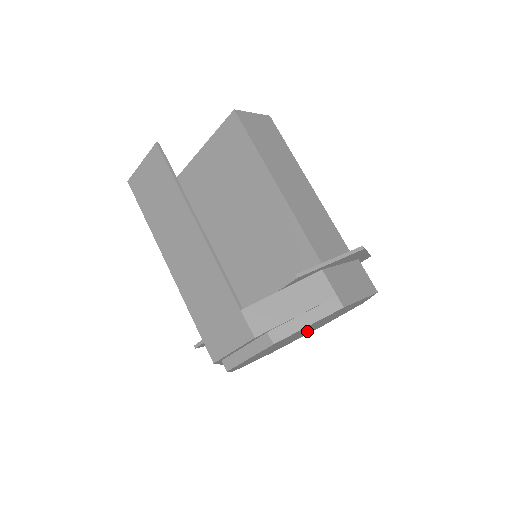
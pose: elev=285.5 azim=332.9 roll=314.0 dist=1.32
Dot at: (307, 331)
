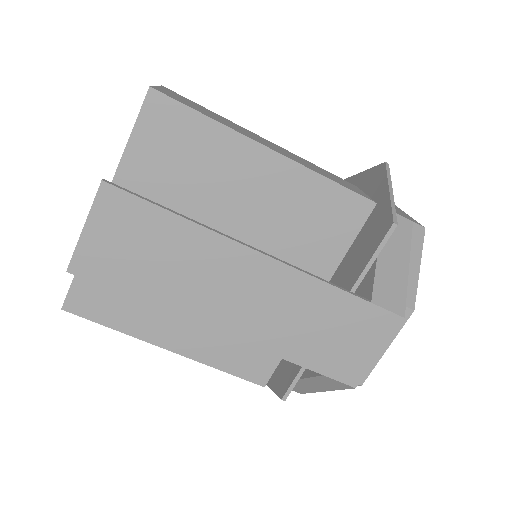
Dot at: occluded
